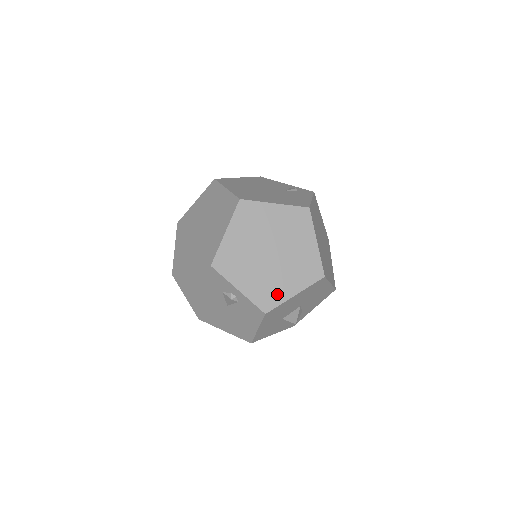
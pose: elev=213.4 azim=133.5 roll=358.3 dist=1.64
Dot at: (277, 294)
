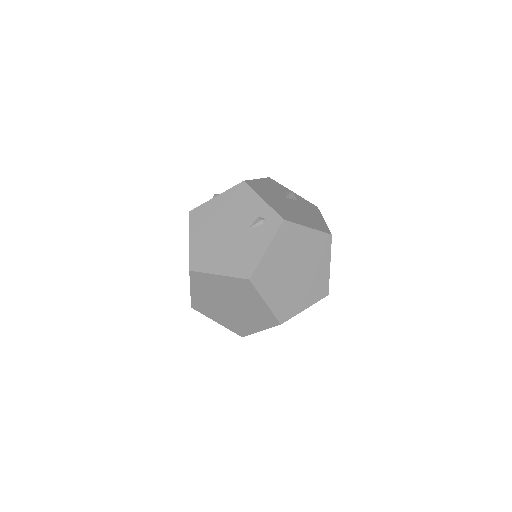
Dot at: (246, 329)
